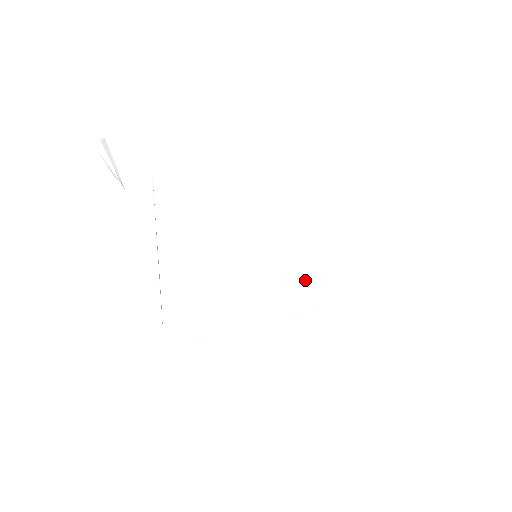
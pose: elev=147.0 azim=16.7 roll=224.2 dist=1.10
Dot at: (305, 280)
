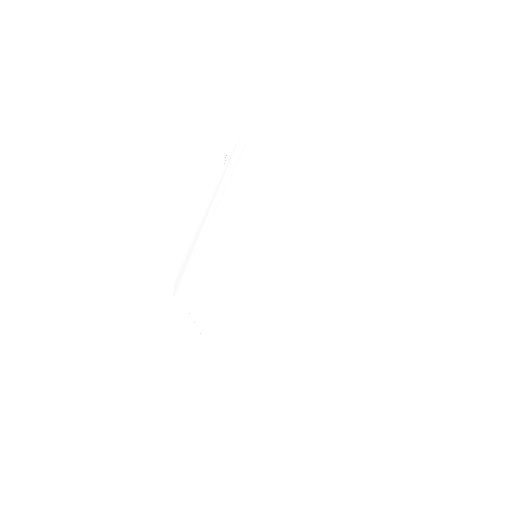
Dot at: (277, 305)
